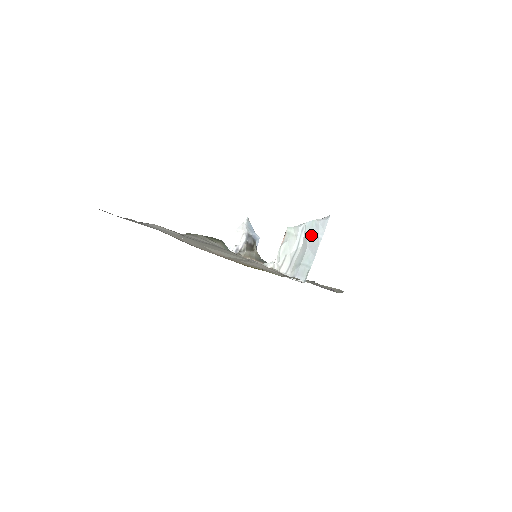
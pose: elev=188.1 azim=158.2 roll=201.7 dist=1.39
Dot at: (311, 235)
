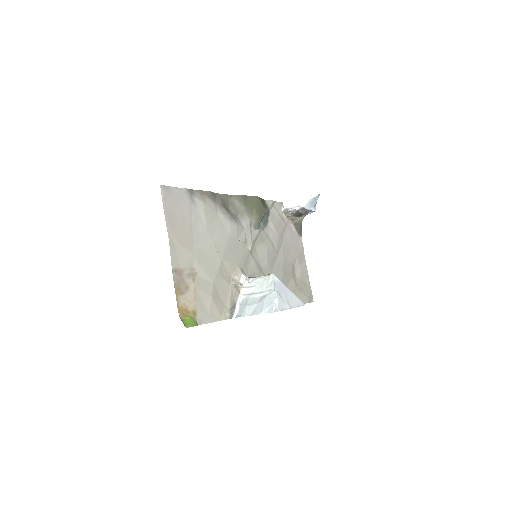
Dot at: (265, 302)
